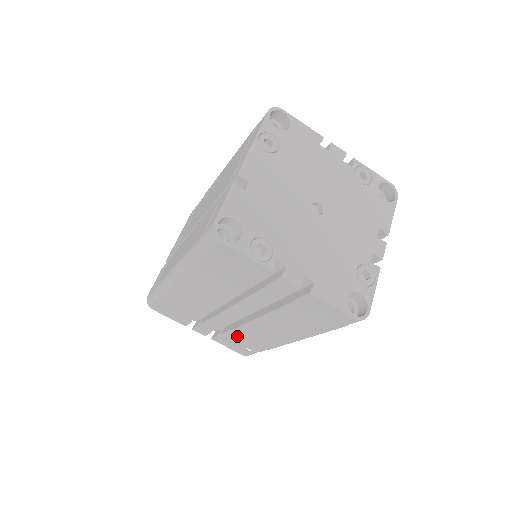
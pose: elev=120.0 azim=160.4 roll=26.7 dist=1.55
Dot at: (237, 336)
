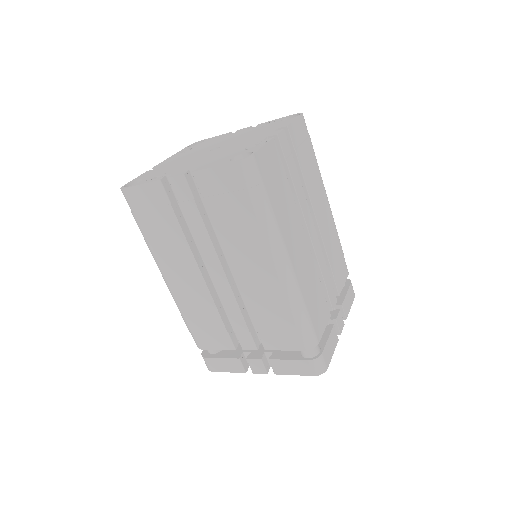
Dot at: (268, 333)
